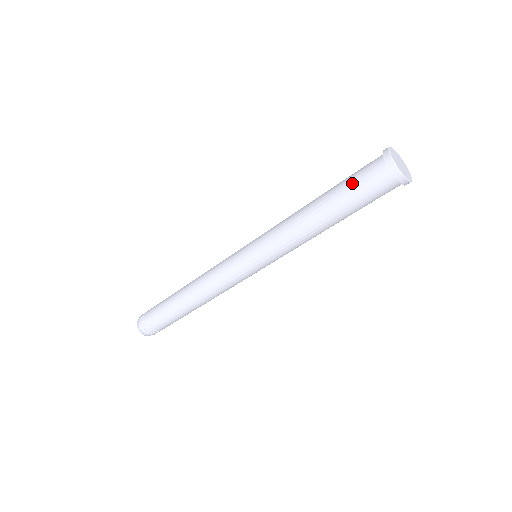
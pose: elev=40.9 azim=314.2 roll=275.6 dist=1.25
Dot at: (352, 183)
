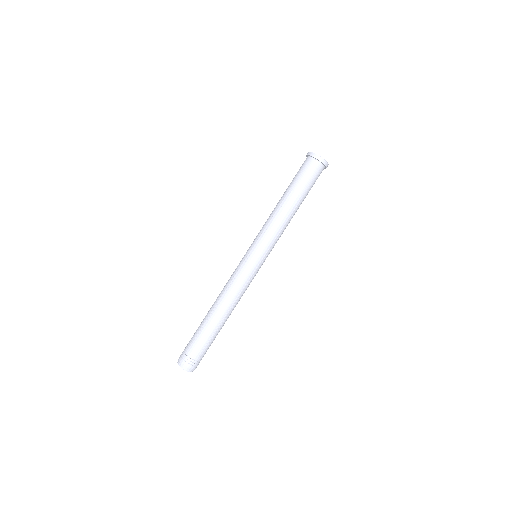
Dot at: (295, 176)
